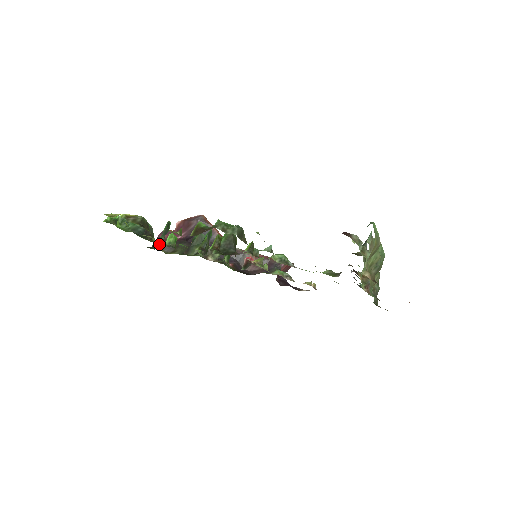
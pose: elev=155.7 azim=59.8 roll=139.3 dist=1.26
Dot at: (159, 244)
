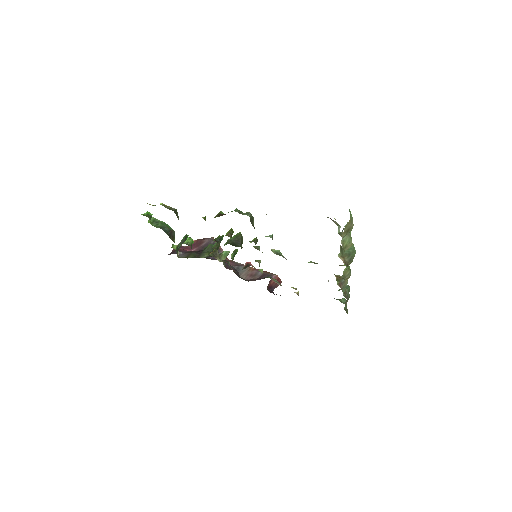
Dot at: (176, 249)
